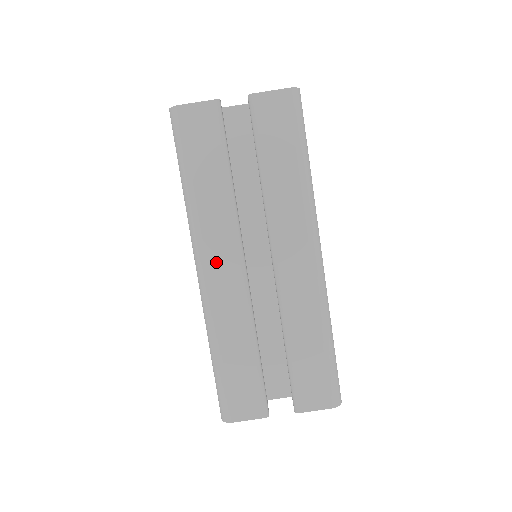
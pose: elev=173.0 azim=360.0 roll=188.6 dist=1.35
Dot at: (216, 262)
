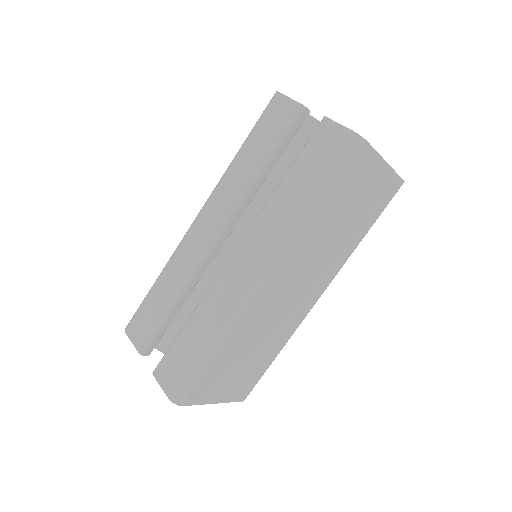
Dot at: (206, 219)
